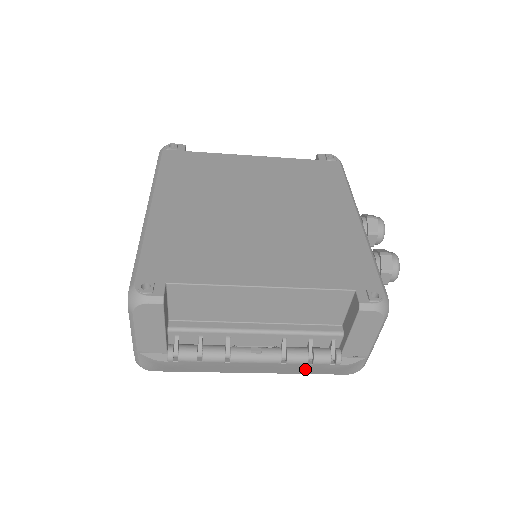
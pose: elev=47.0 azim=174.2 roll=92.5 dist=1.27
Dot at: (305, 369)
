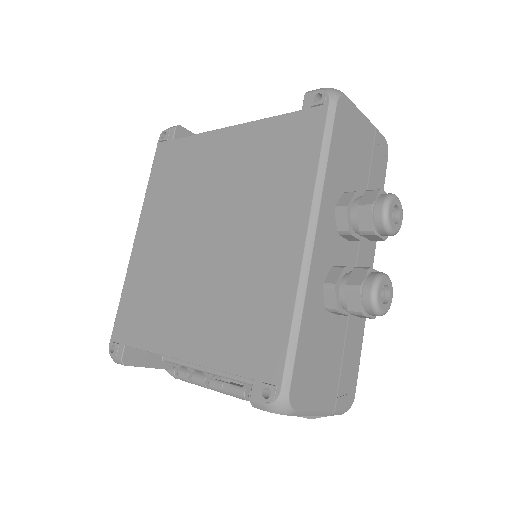
Dot at: occluded
